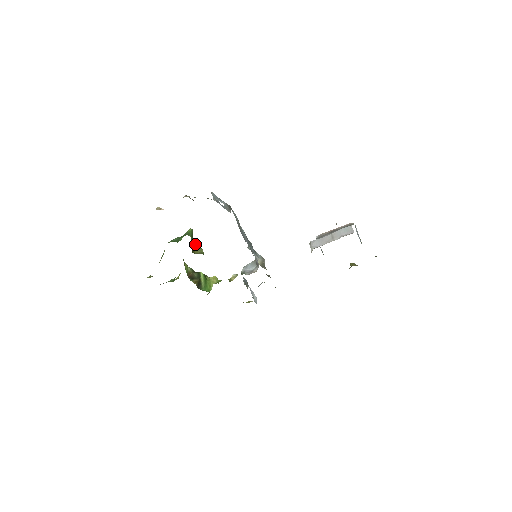
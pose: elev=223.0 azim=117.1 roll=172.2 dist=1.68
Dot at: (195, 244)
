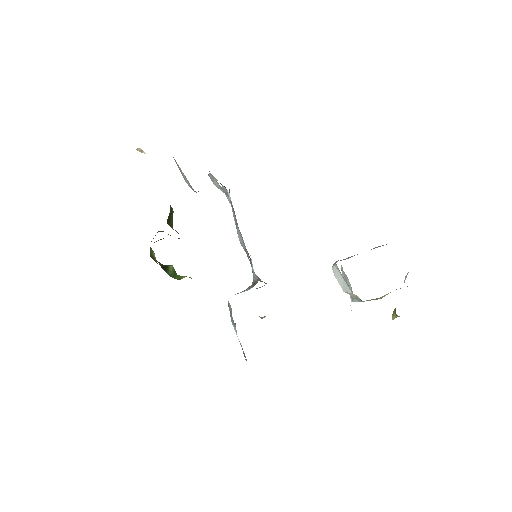
Dot at: occluded
